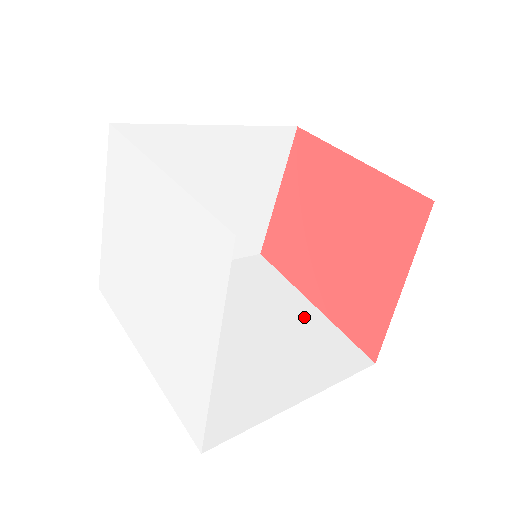
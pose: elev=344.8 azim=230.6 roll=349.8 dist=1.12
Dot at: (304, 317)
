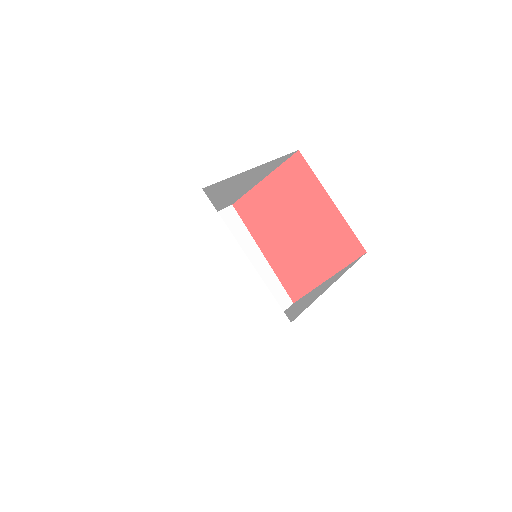
Dot at: (259, 268)
